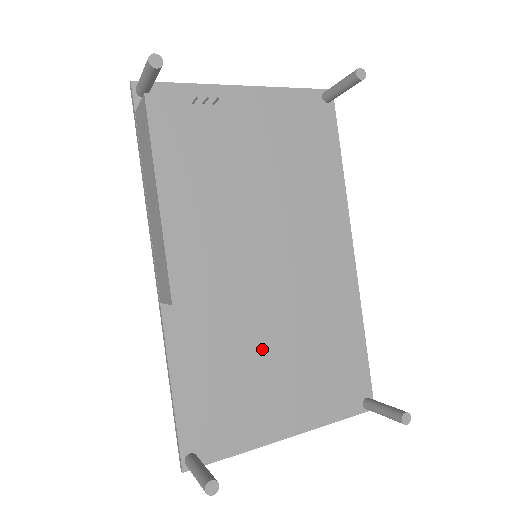
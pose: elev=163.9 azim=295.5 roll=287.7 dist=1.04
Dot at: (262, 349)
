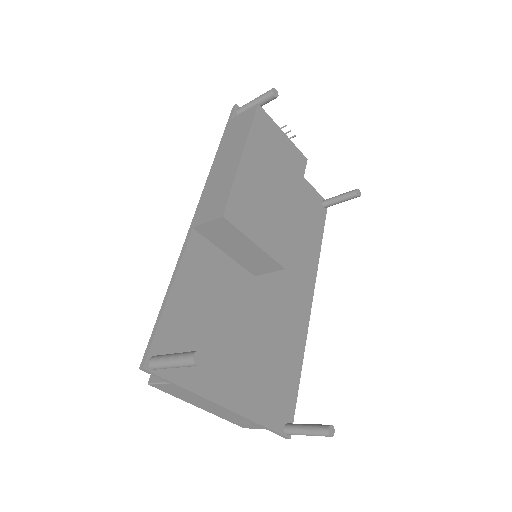
Dot at: (238, 319)
